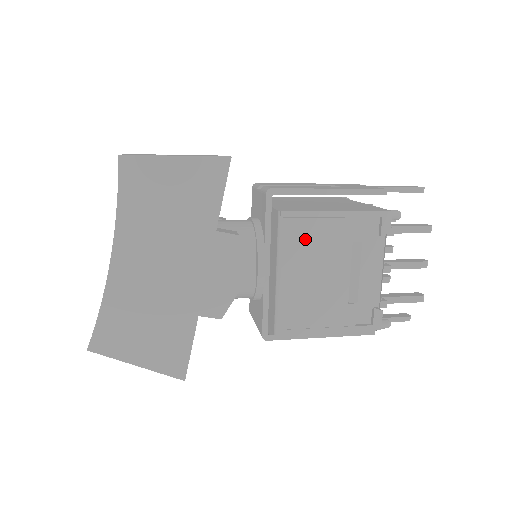
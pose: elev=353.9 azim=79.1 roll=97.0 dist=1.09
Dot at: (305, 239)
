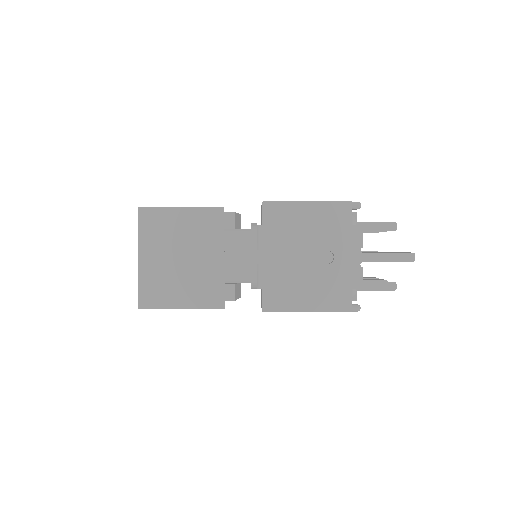
Dot at: occluded
